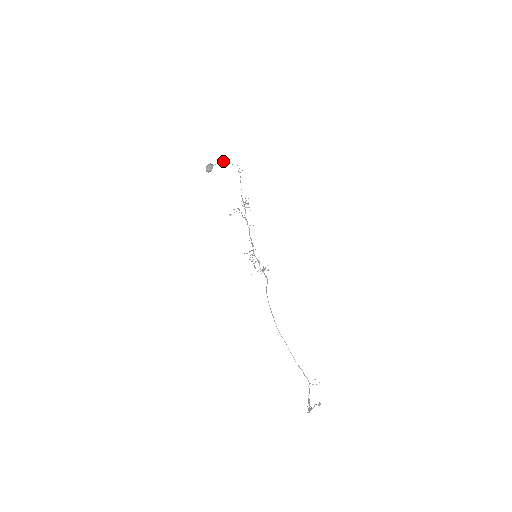
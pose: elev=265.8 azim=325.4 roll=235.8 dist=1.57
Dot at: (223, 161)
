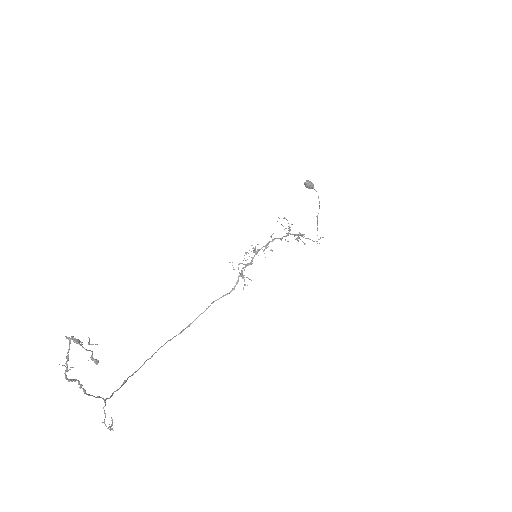
Dot at: occluded
